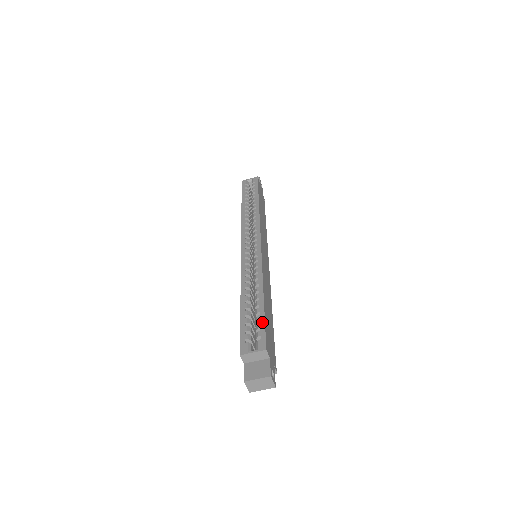
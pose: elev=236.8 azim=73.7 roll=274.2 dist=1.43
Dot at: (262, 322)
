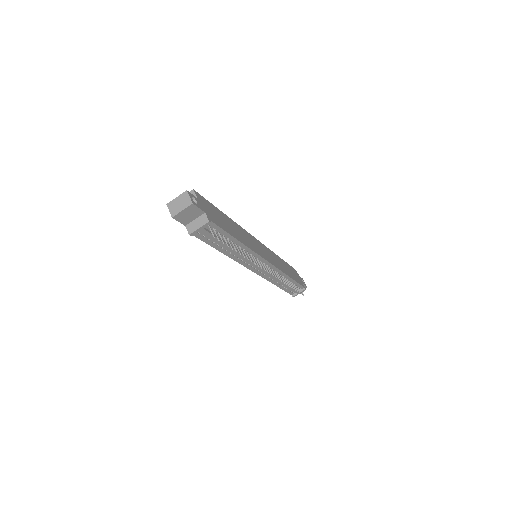
Dot at: occluded
